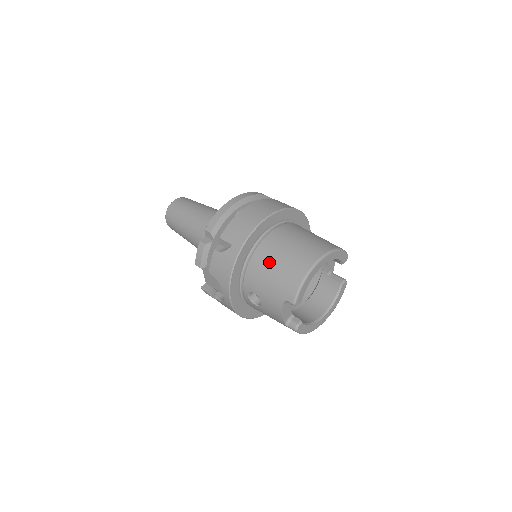
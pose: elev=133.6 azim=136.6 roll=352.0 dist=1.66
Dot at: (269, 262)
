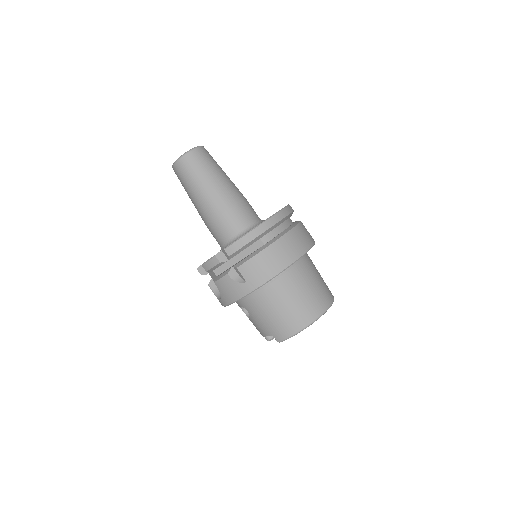
Dot at: (272, 305)
